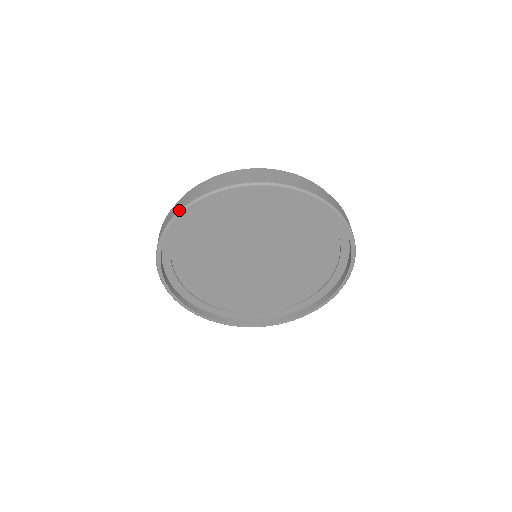
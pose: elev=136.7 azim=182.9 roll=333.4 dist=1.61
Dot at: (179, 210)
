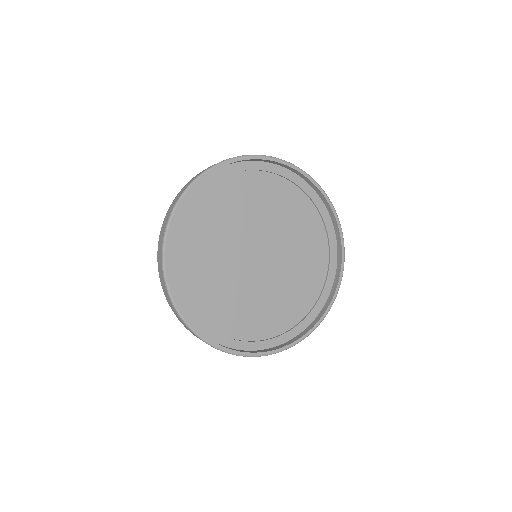
Dot at: (271, 156)
